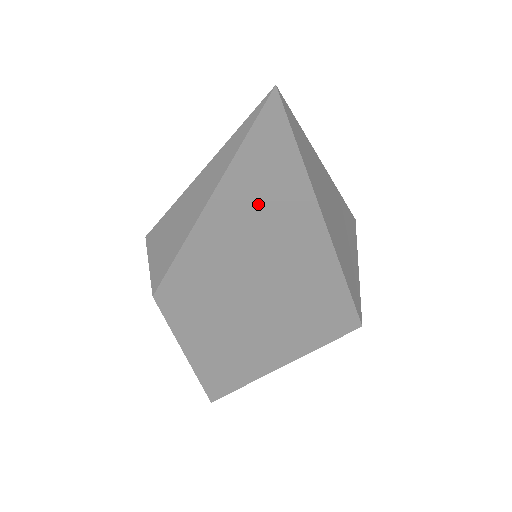
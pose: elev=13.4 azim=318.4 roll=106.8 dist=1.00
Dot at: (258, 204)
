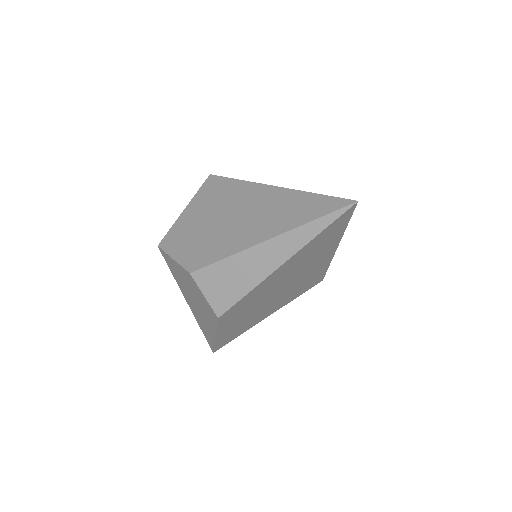
Dot at: (312, 252)
